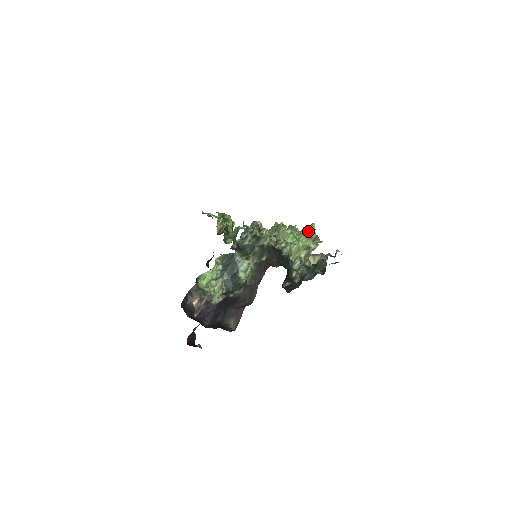
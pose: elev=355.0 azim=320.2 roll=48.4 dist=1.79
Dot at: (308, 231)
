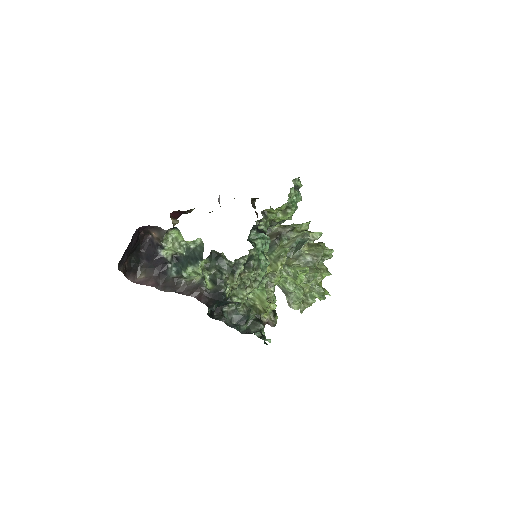
Dot at: (316, 294)
